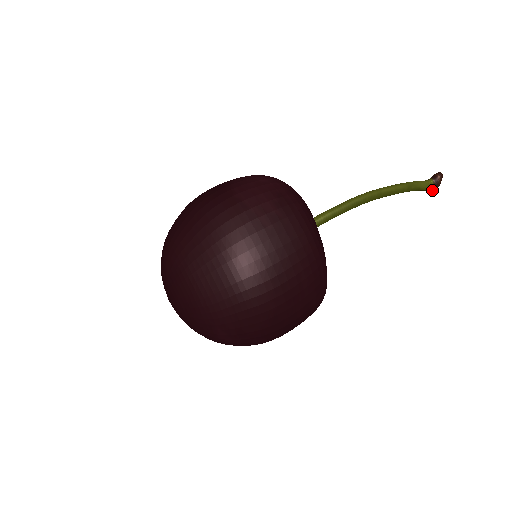
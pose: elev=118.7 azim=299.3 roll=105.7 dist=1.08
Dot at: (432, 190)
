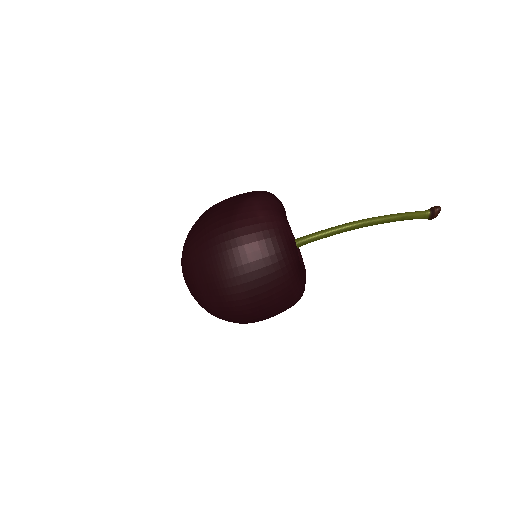
Dot at: (428, 219)
